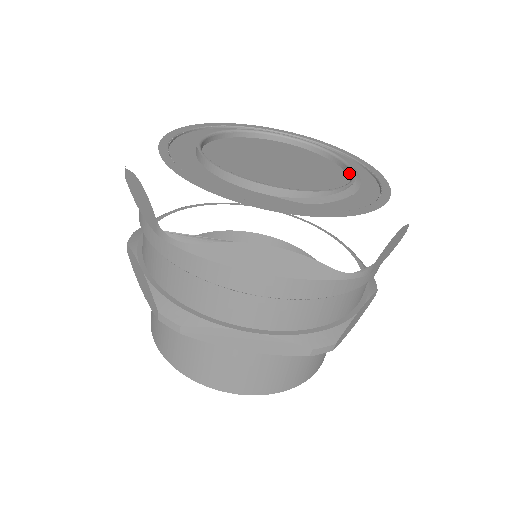
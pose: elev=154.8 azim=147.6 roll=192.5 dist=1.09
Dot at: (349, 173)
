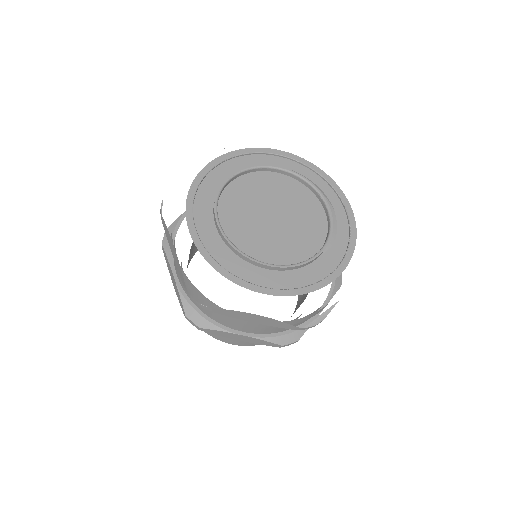
Dot at: (303, 182)
